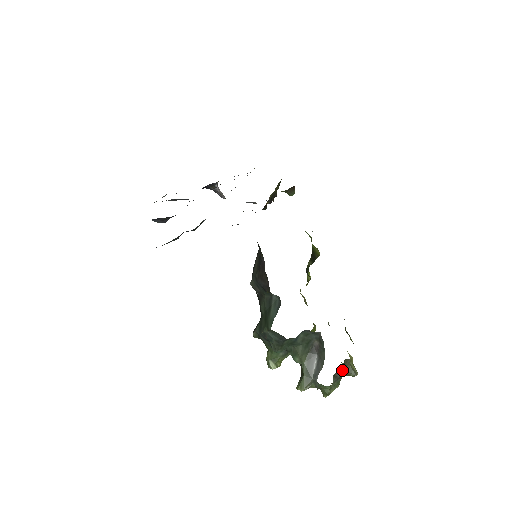
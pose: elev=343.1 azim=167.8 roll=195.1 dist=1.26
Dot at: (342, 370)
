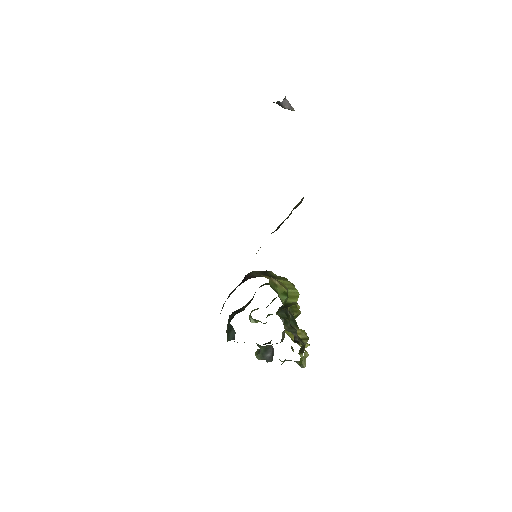
Dot at: occluded
